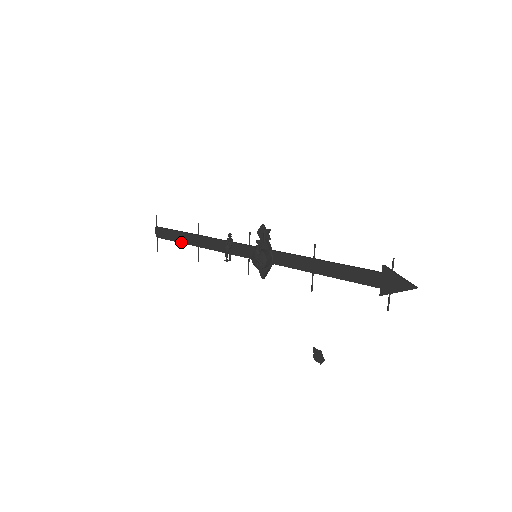
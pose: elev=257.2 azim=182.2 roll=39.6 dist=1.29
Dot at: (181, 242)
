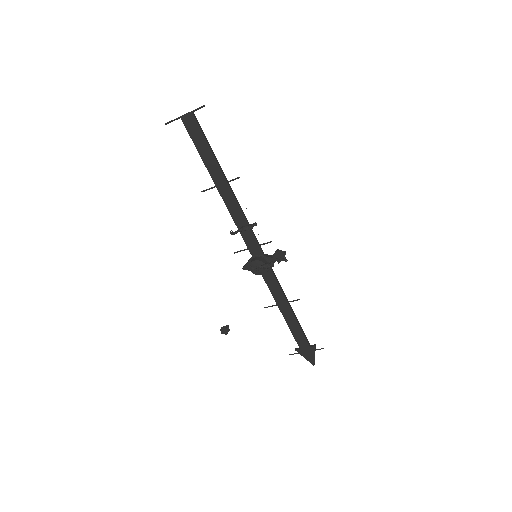
Dot at: (205, 163)
